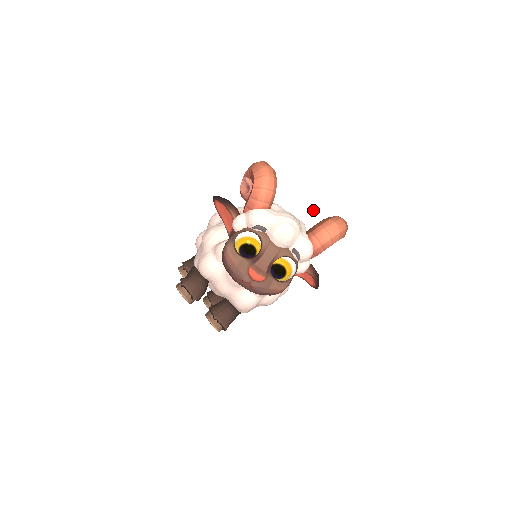
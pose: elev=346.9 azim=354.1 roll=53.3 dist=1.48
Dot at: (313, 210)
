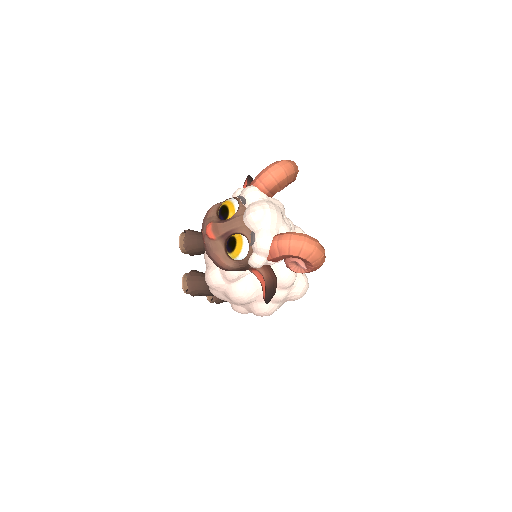
Dot at: (282, 201)
